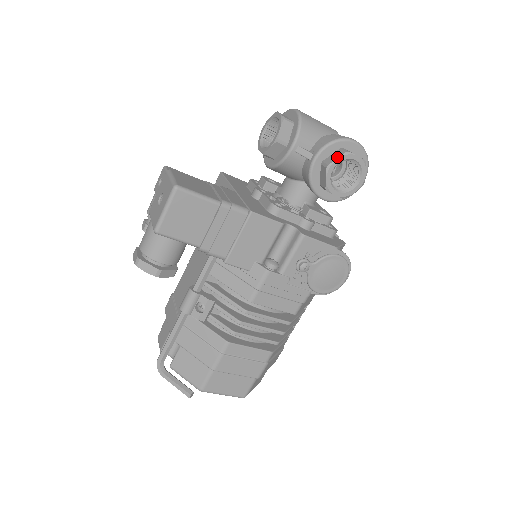
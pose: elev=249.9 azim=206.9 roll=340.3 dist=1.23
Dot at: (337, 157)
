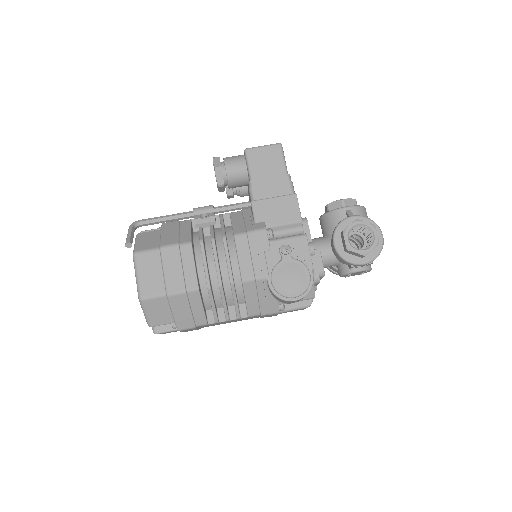
Dot at: (367, 222)
